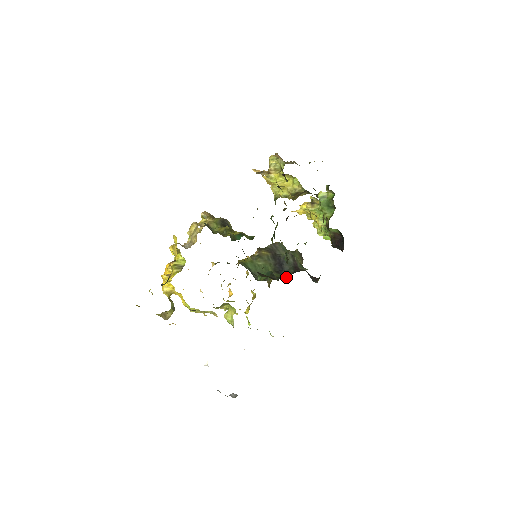
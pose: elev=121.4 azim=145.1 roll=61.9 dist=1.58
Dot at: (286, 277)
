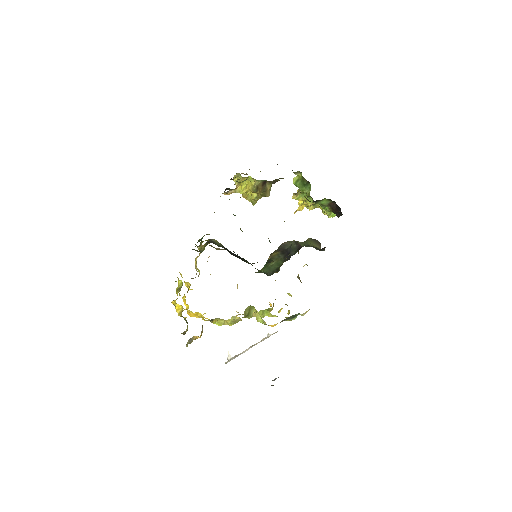
Dot at: occluded
